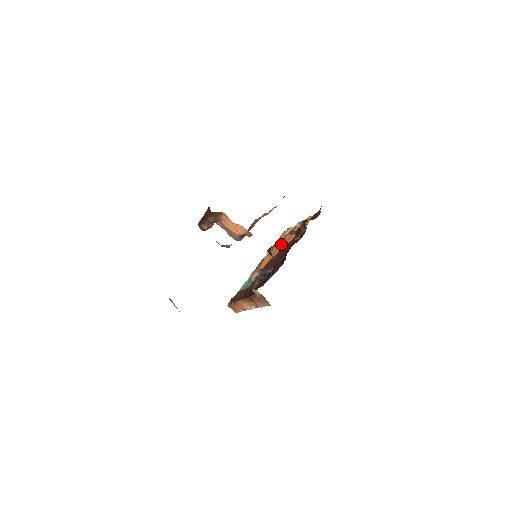
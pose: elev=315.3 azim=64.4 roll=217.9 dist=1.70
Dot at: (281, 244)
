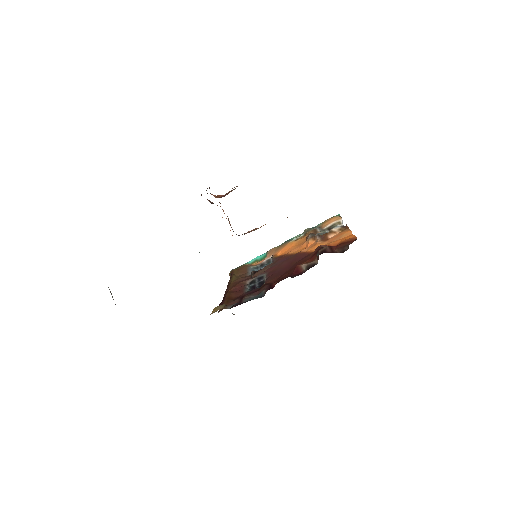
Dot at: (307, 242)
